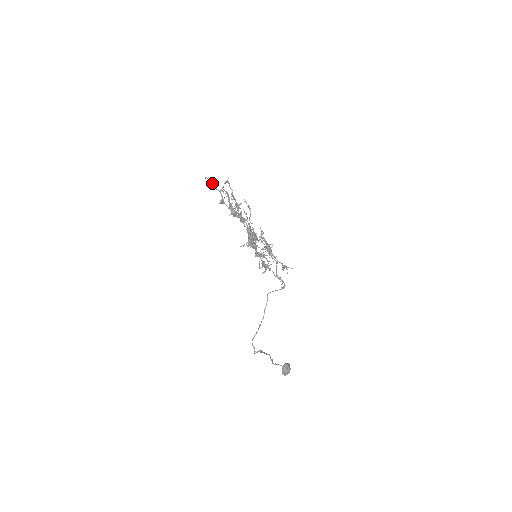
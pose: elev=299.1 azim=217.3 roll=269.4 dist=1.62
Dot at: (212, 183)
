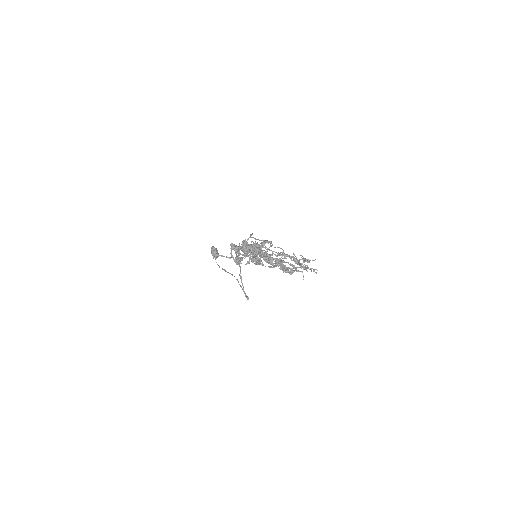
Dot at: occluded
